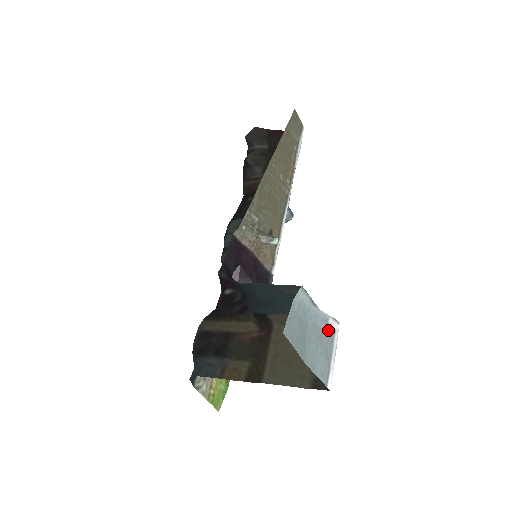
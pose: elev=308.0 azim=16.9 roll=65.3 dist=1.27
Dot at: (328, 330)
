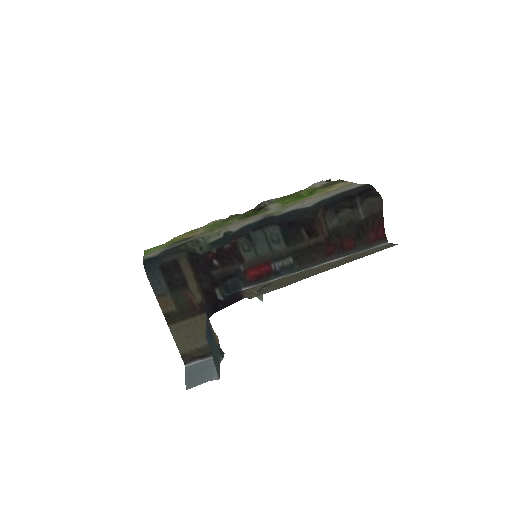
Dot at: occluded
